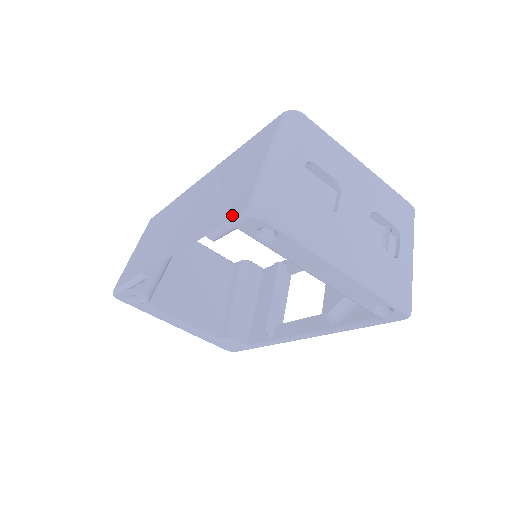
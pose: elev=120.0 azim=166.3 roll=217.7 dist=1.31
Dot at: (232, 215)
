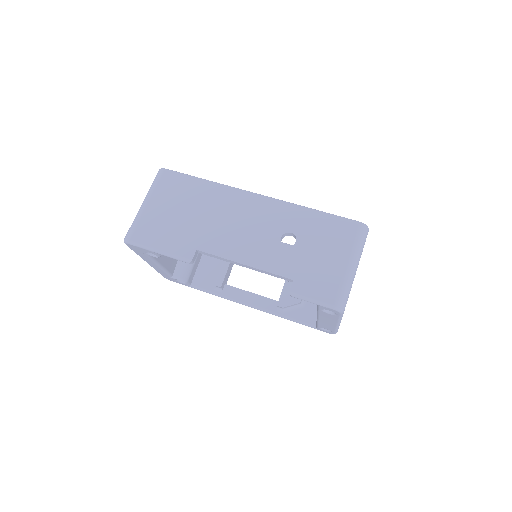
Dot at: (321, 297)
